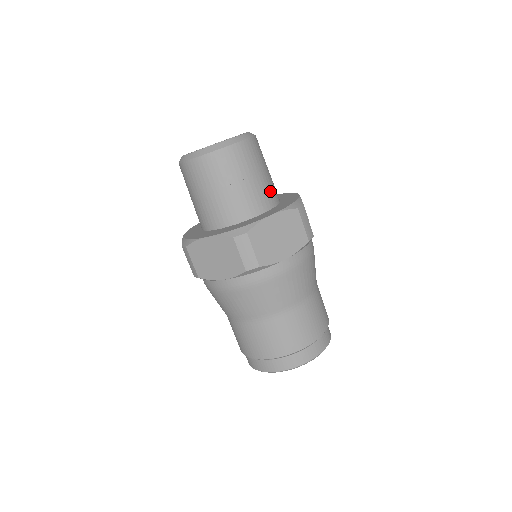
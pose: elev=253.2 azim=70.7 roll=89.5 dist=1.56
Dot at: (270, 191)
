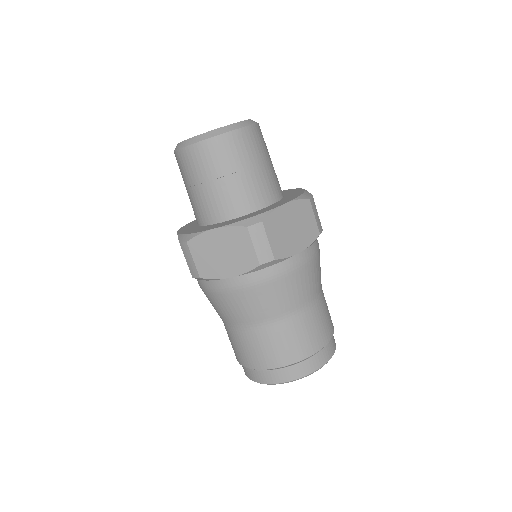
Dot at: (276, 182)
